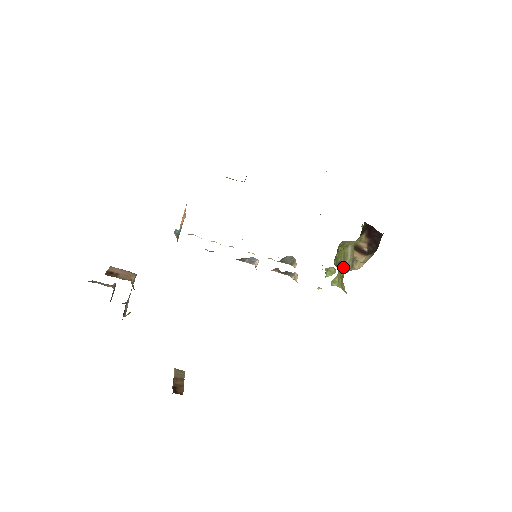
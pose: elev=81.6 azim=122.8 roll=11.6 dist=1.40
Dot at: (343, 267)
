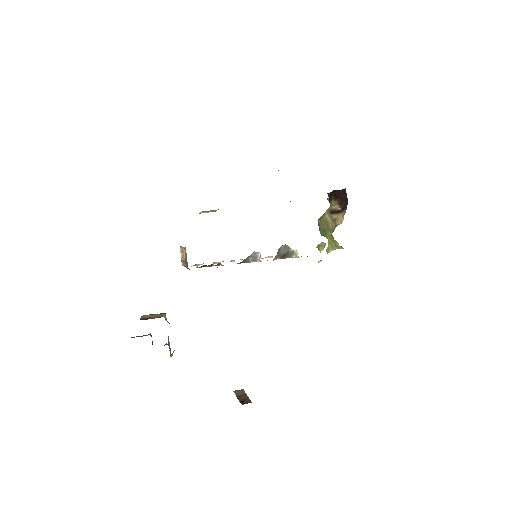
Dot at: (329, 230)
